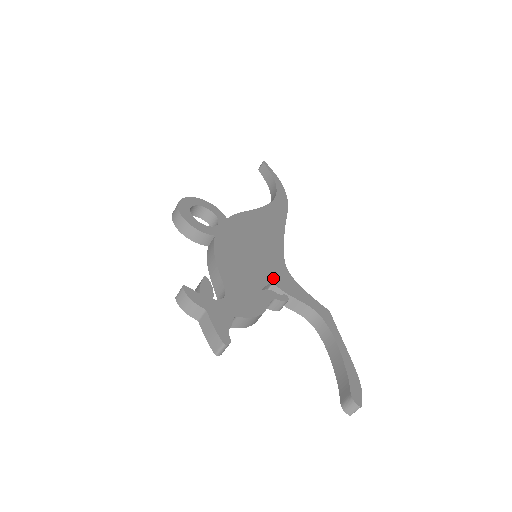
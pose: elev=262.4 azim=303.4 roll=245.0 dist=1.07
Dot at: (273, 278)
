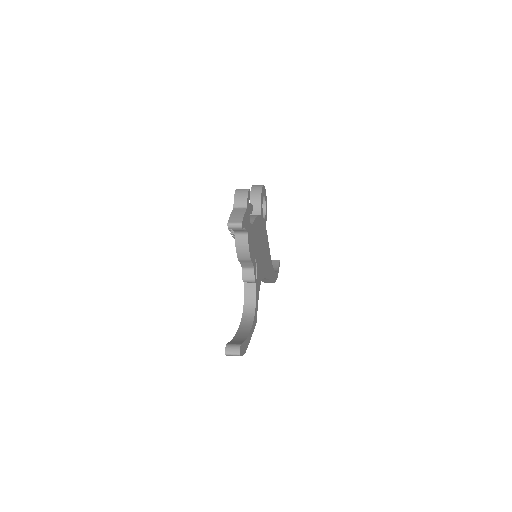
Dot at: (258, 268)
